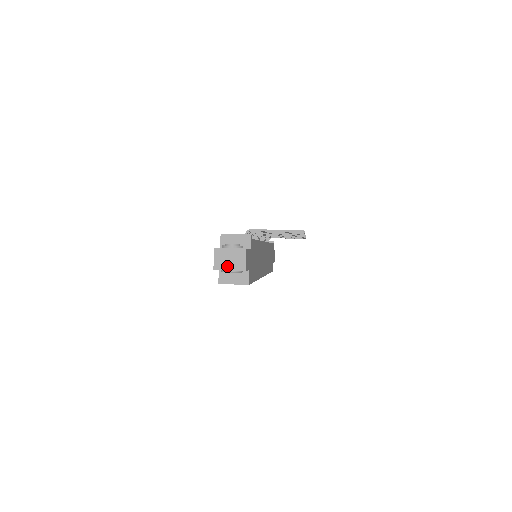
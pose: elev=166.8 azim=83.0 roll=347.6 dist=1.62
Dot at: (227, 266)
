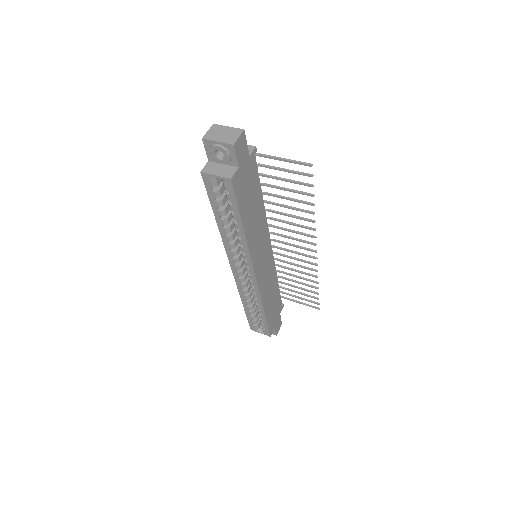
Dot at: (217, 138)
